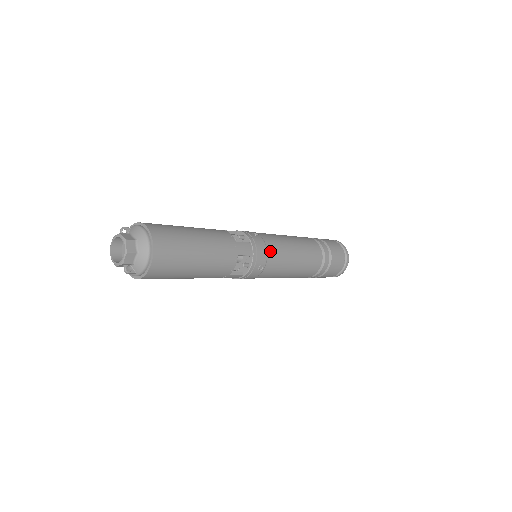
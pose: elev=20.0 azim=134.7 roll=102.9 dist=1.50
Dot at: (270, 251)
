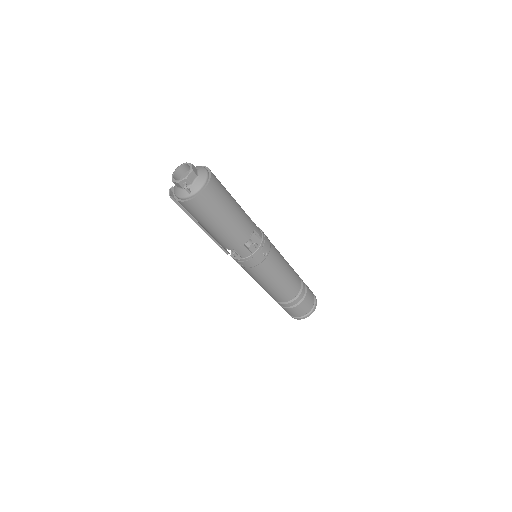
Dot at: (272, 246)
